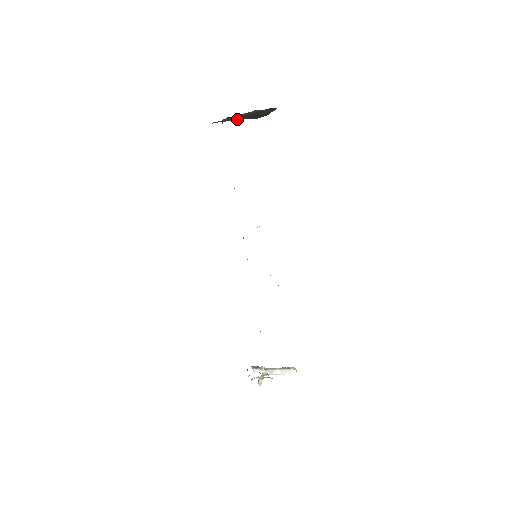
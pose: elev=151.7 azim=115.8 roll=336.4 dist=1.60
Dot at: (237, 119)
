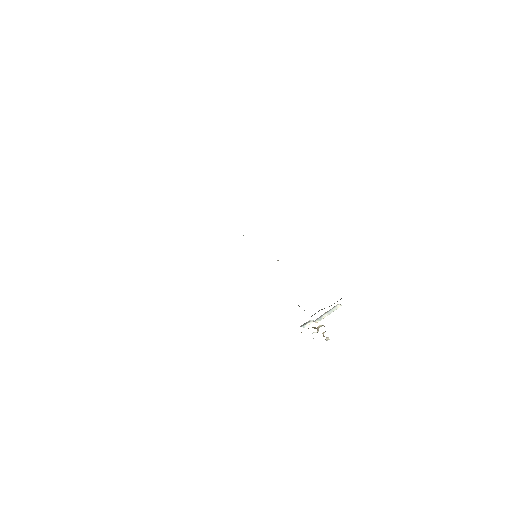
Dot at: occluded
